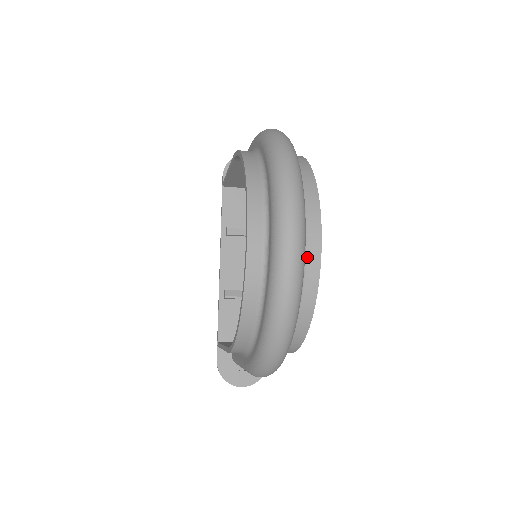
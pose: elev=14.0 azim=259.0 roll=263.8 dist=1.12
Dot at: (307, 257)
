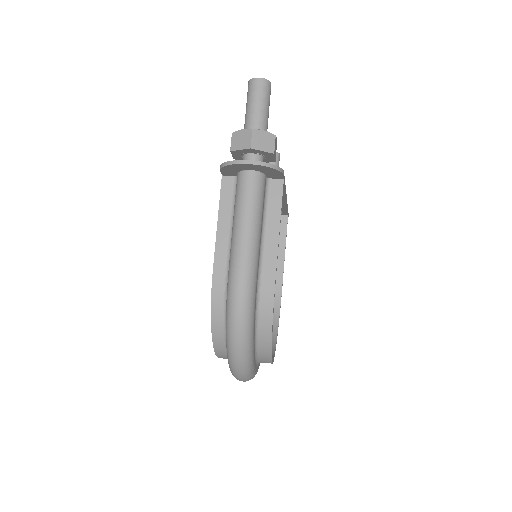
Dot at: occluded
